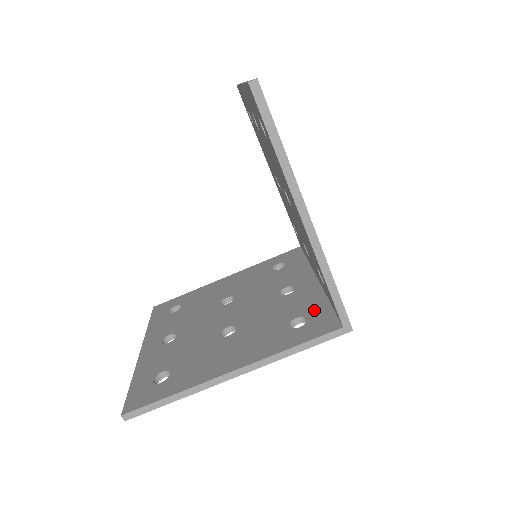
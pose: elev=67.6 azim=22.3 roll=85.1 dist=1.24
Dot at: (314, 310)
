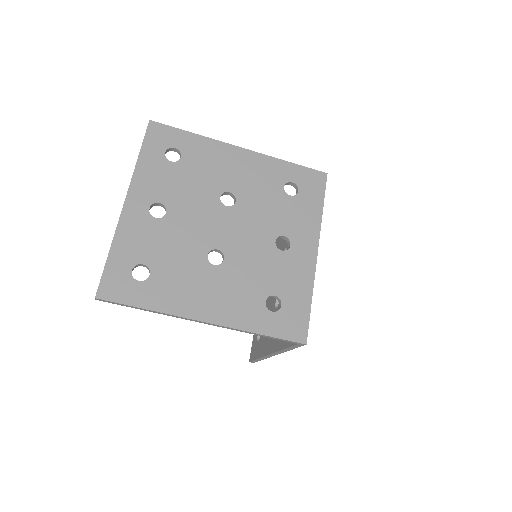
Dot at: occluded
